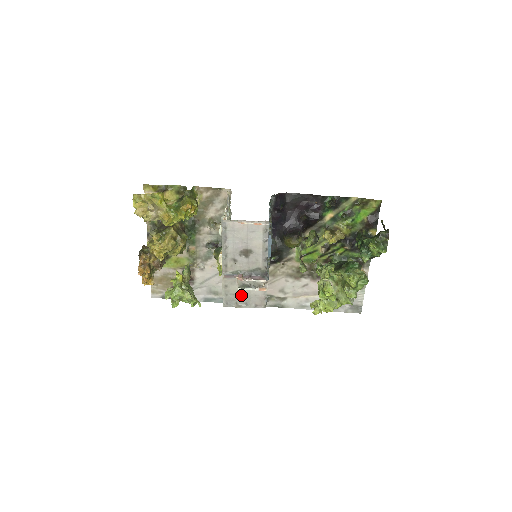
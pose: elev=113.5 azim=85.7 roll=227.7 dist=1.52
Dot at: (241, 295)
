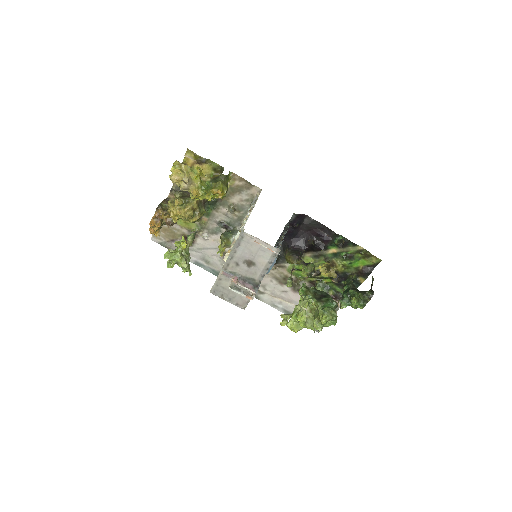
Dot at: (229, 291)
